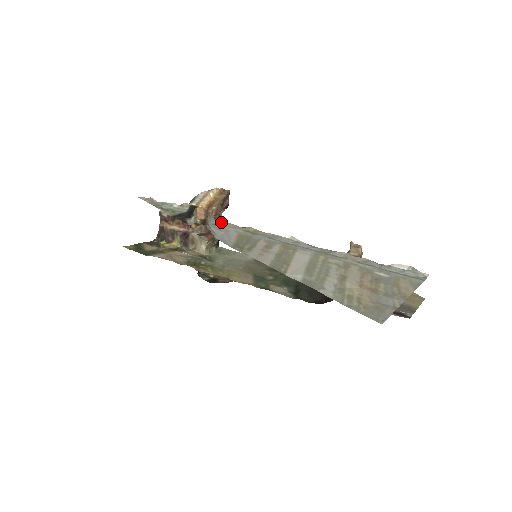
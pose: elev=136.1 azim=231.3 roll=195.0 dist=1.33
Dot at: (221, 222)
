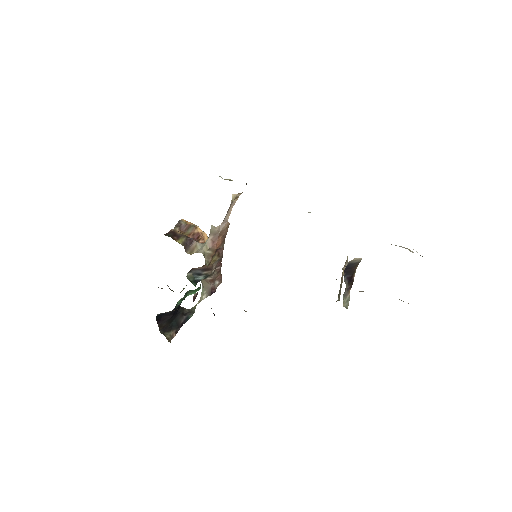
Dot at: occluded
